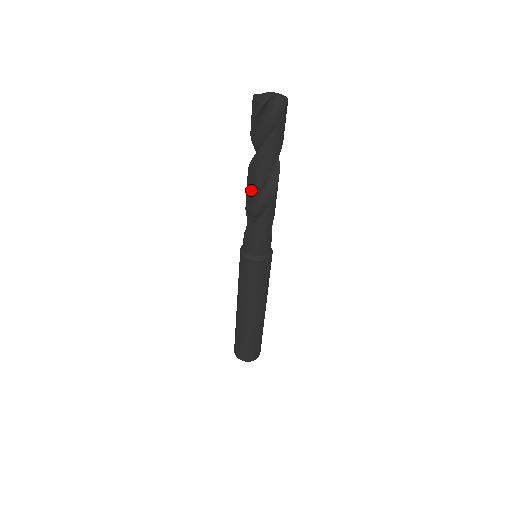
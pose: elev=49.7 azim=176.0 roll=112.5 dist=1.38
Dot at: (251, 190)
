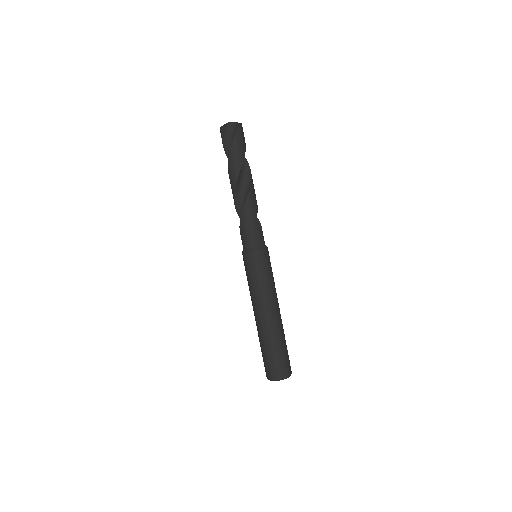
Dot at: (233, 191)
